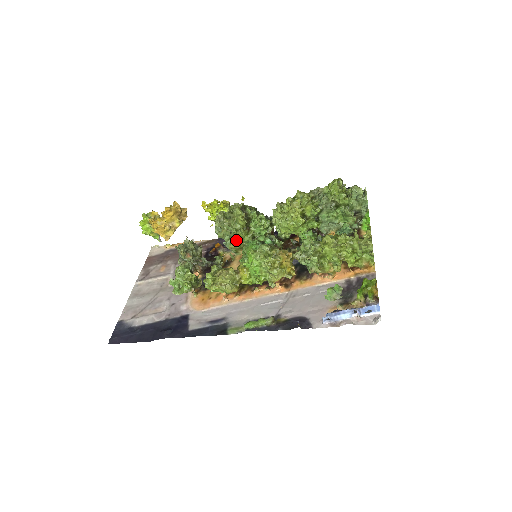
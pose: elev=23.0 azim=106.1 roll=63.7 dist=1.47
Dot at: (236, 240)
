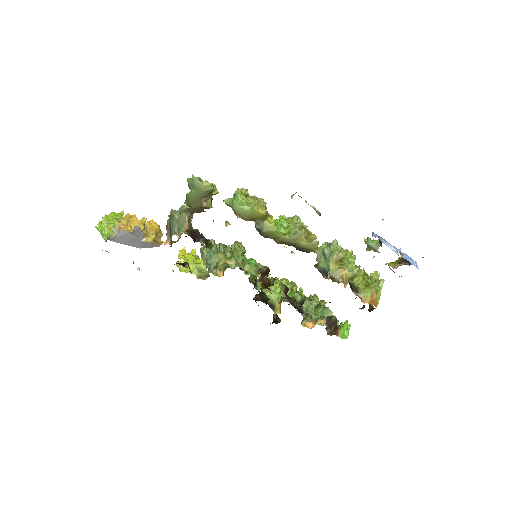
Dot at: (229, 252)
